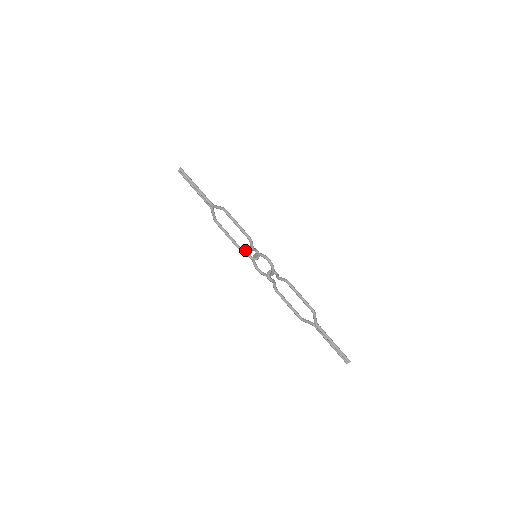
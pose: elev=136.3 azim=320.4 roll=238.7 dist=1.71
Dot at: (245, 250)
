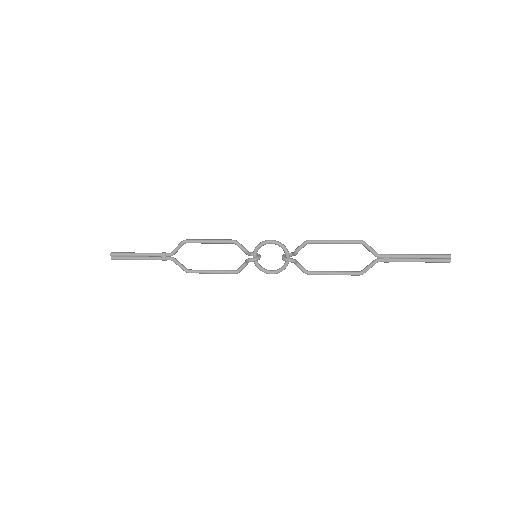
Dot at: (241, 265)
